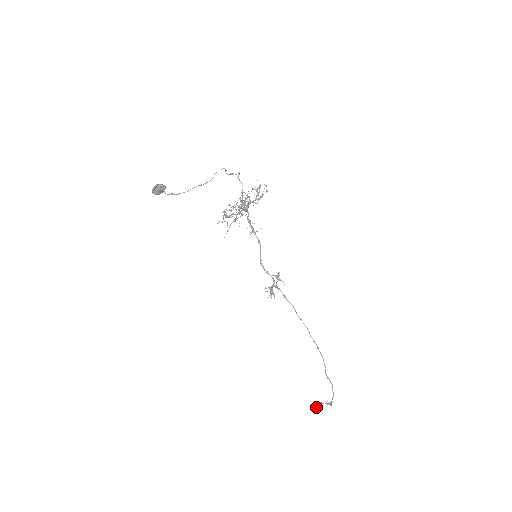
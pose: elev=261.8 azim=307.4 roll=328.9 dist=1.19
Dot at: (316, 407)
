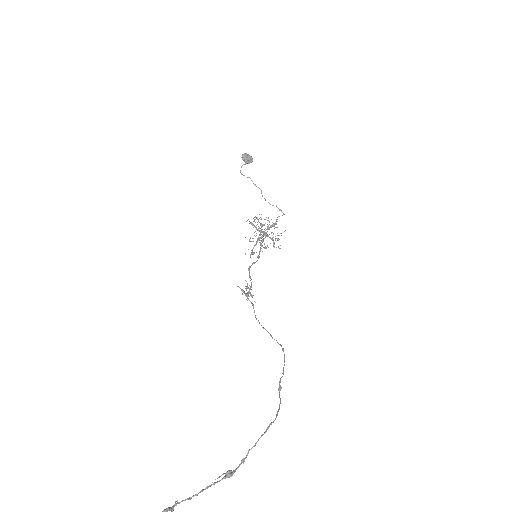
Dot at: occluded
